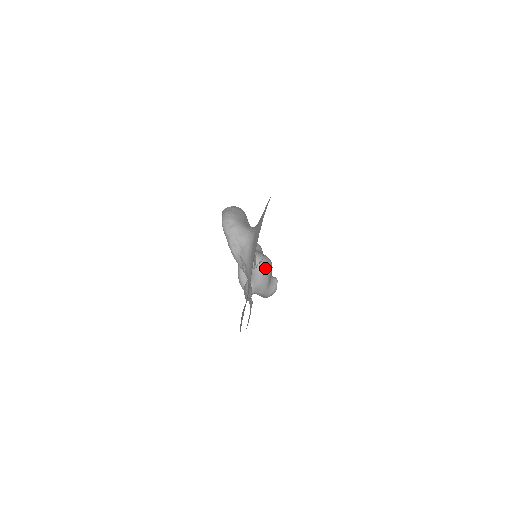
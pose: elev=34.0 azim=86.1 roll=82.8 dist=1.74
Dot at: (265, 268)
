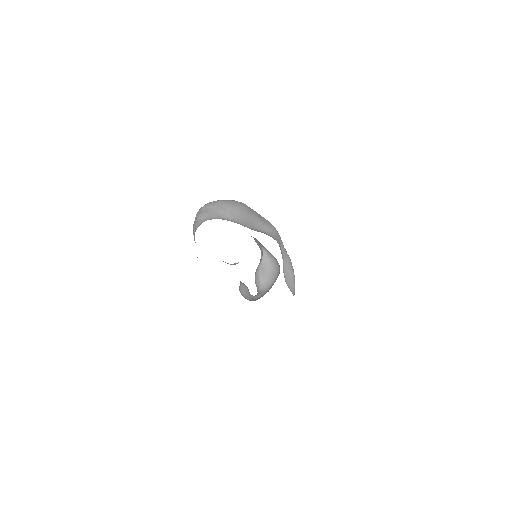
Dot at: occluded
